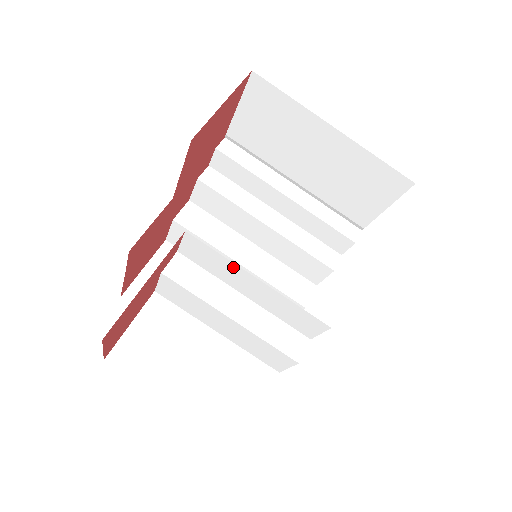
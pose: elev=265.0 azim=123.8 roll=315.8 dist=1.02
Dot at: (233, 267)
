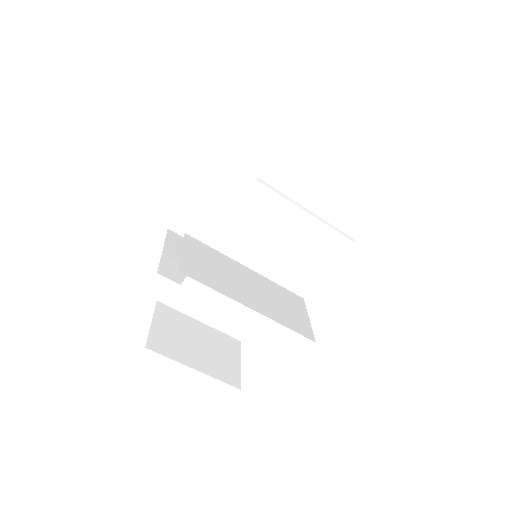
Dot at: occluded
